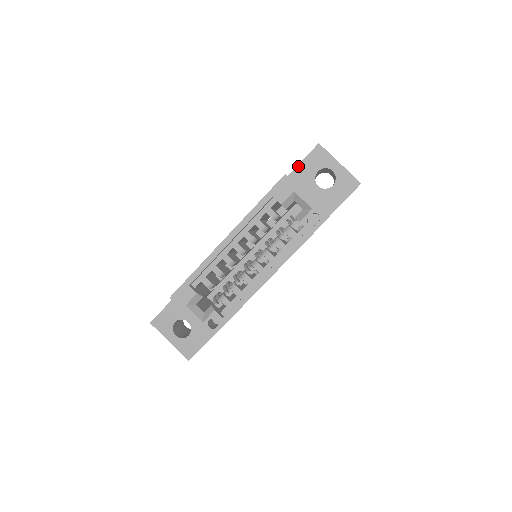
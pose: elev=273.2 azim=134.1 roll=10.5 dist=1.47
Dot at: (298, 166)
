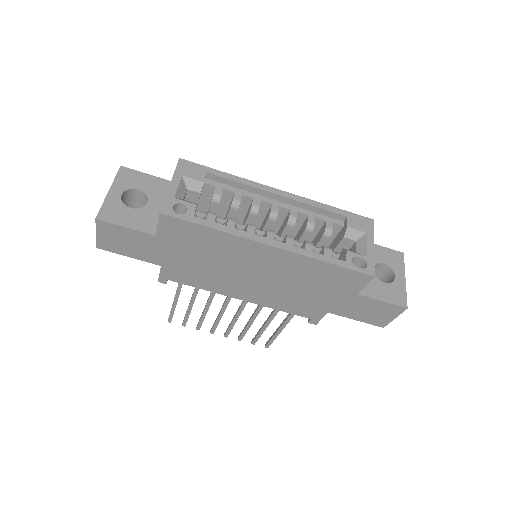
Dot at: occluded
